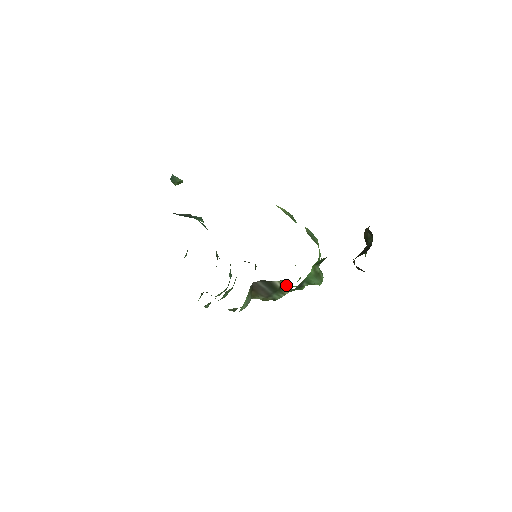
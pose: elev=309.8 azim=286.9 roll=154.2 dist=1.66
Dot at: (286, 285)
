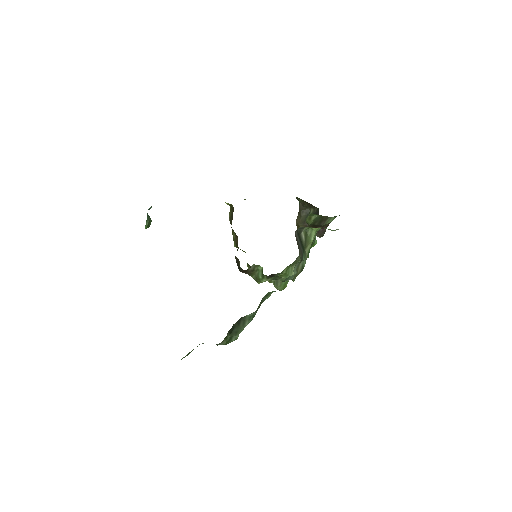
Dot at: (310, 233)
